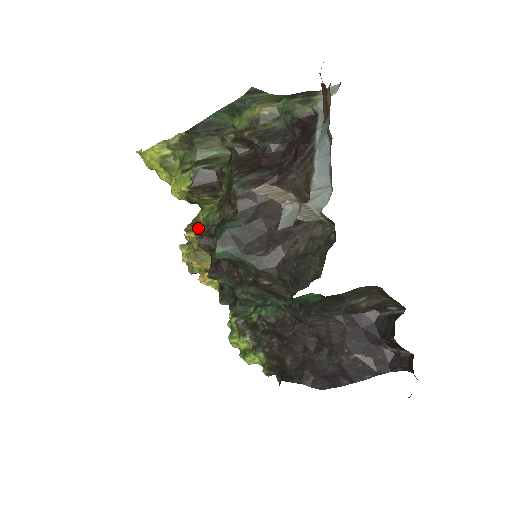
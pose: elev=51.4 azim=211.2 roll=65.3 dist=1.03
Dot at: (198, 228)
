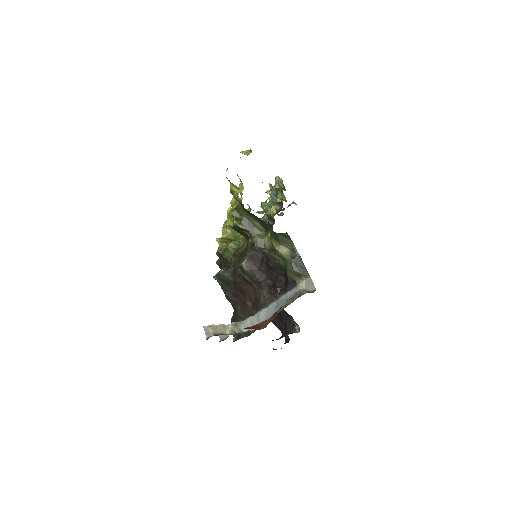
Dot at: (223, 245)
